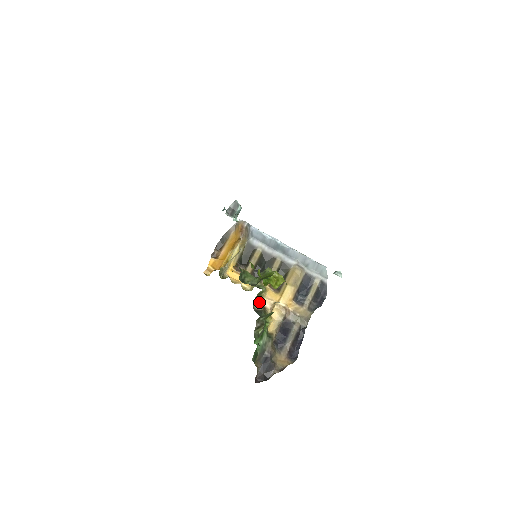
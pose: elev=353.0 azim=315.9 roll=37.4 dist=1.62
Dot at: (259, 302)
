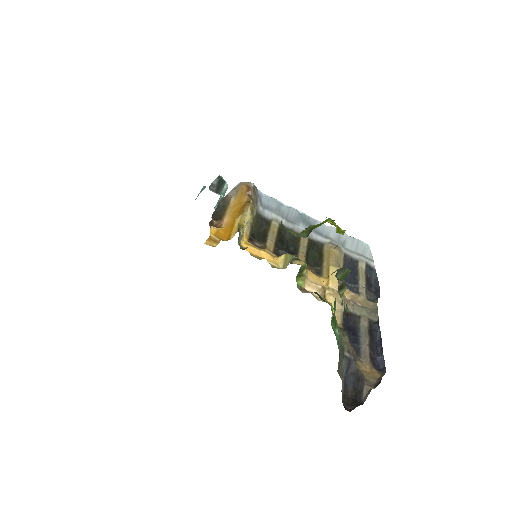
Dot at: (301, 286)
